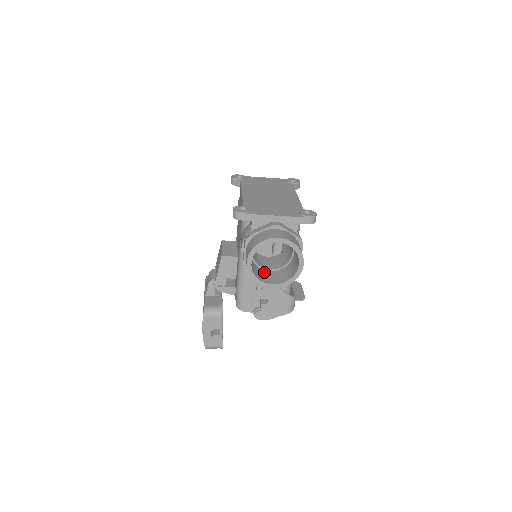
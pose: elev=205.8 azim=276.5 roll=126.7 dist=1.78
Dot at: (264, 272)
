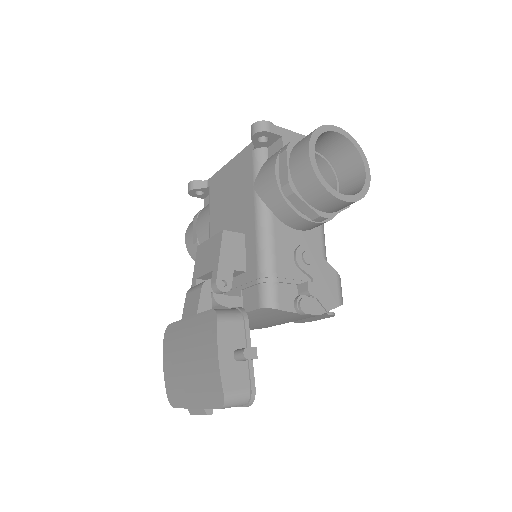
Dot at: occluded
